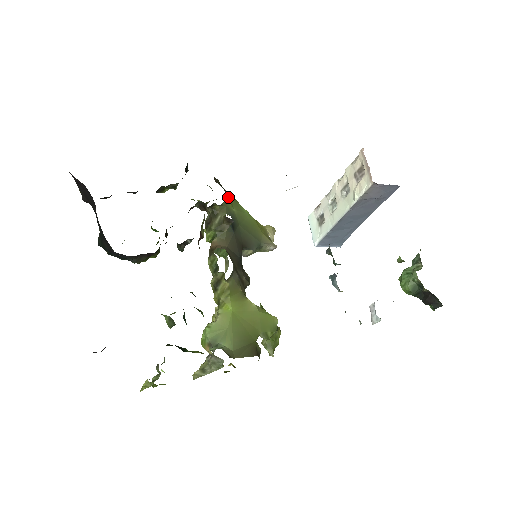
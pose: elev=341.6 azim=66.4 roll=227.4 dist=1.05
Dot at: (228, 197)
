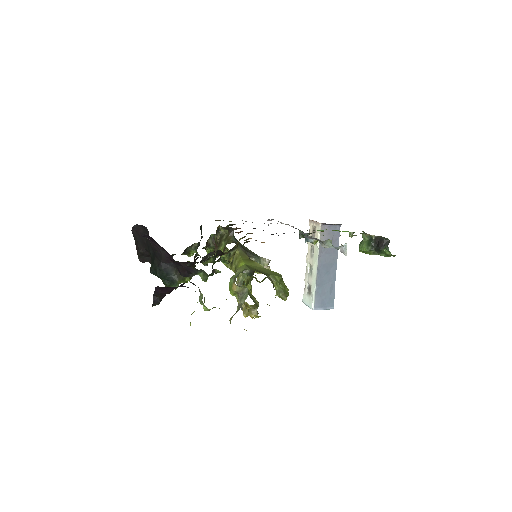
Dot at: occluded
